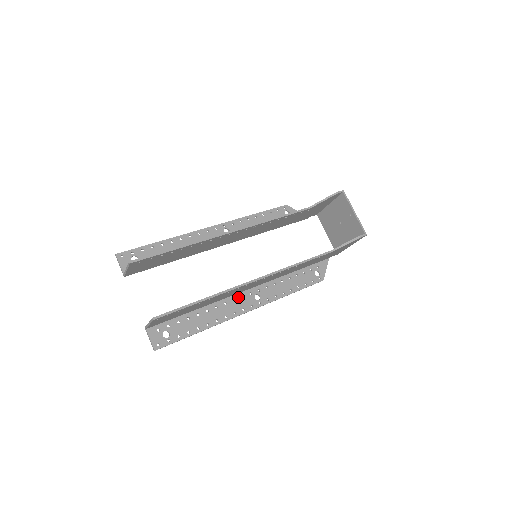
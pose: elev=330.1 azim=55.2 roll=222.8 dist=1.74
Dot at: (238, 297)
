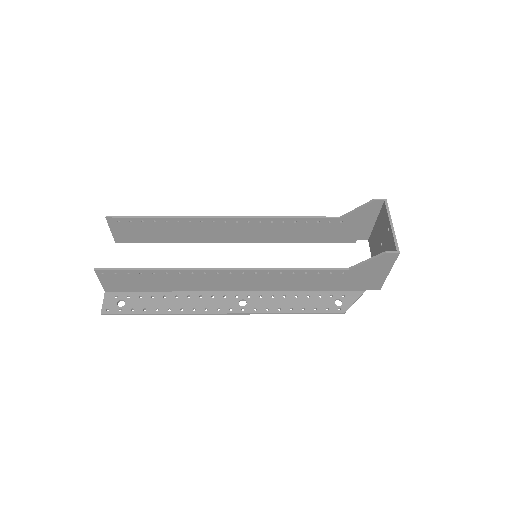
Dot at: (219, 295)
